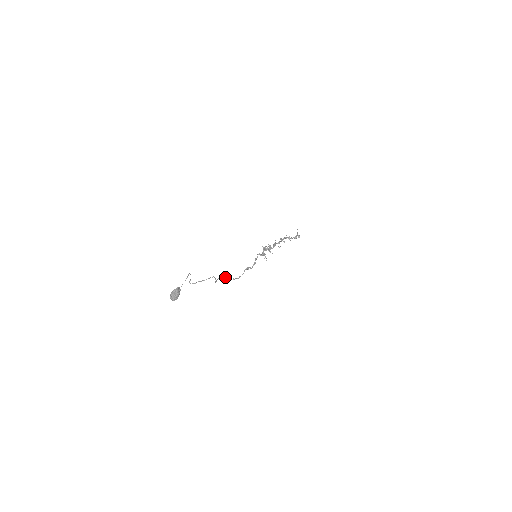
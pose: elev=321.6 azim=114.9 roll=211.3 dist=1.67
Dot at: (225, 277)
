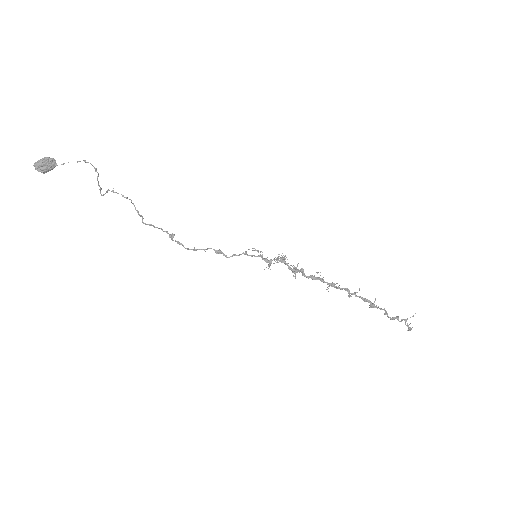
Dot at: (170, 234)
